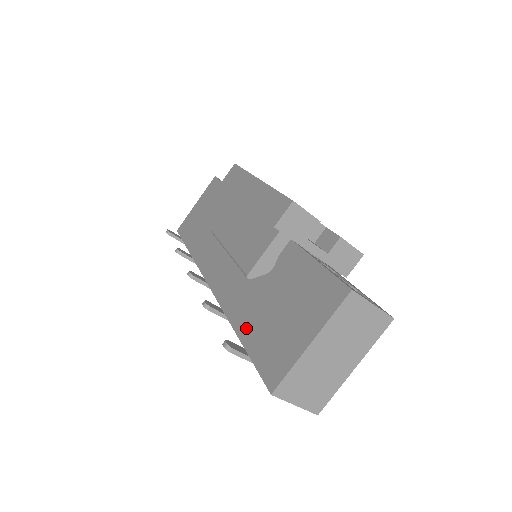
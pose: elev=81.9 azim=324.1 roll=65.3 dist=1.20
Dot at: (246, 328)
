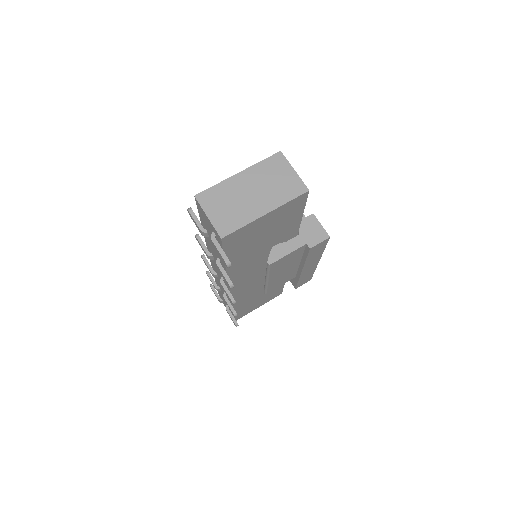
Dot at: occluded
